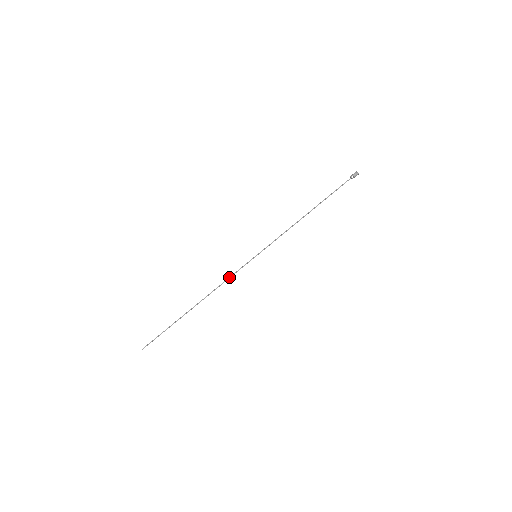
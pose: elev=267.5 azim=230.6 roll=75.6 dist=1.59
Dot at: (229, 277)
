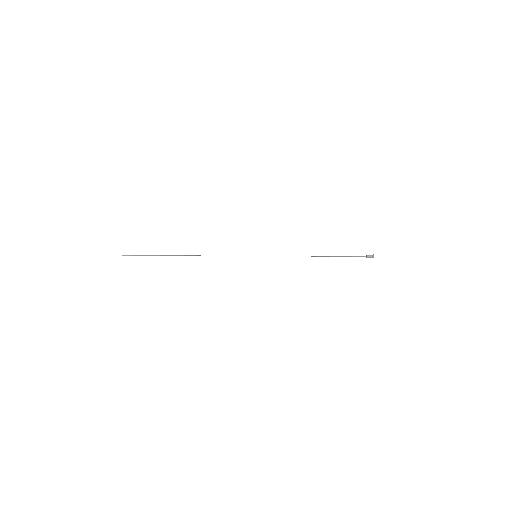
Dot at: occluded
